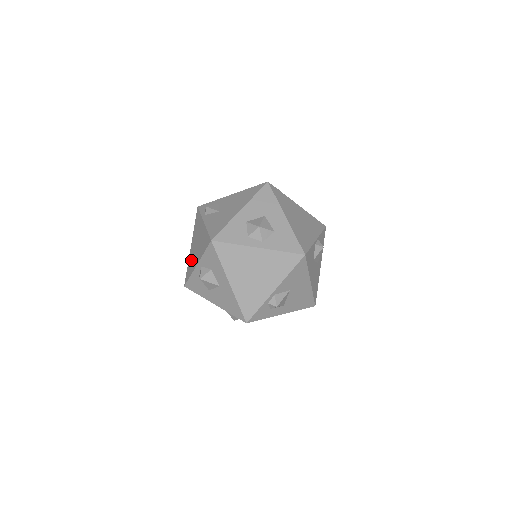
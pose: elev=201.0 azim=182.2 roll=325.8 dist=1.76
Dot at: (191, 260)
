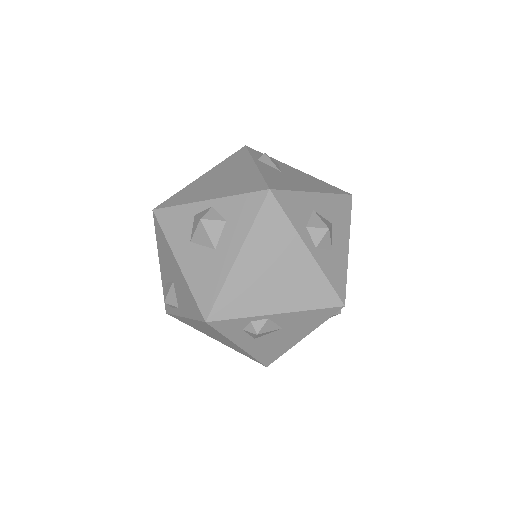
Dot at: (194, 189)
